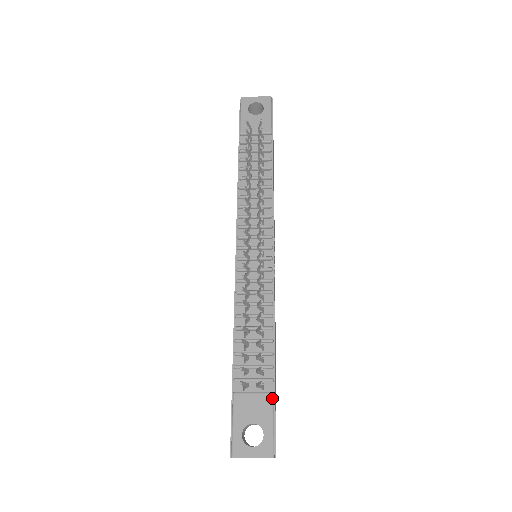
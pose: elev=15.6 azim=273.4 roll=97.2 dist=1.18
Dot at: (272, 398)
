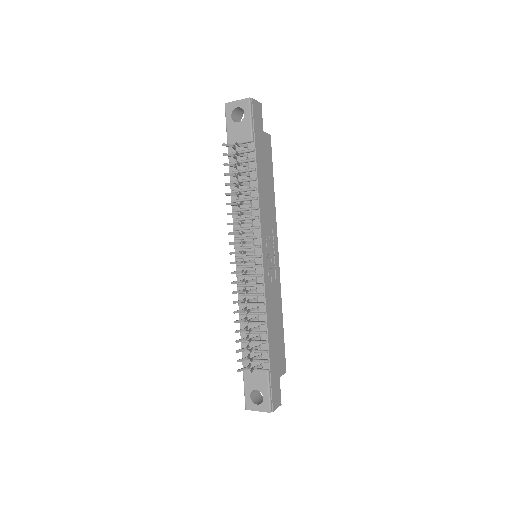
Dot at: (267, 374)
